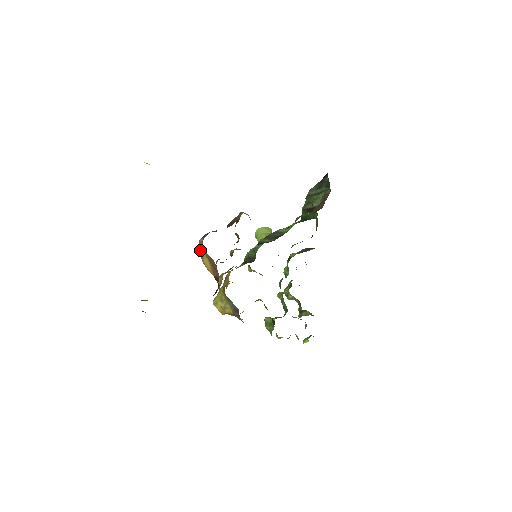
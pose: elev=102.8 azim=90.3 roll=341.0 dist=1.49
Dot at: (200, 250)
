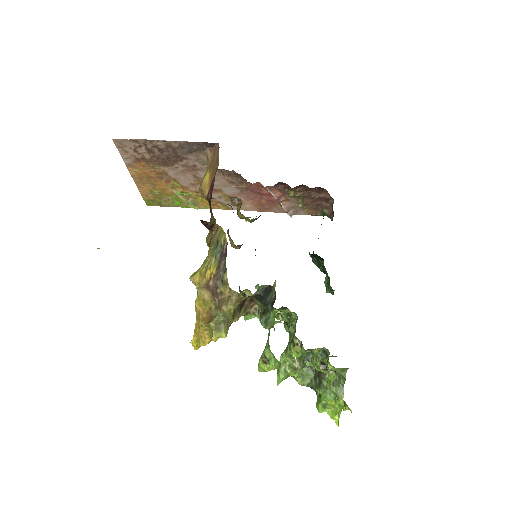
Dot at: (201, 182)
